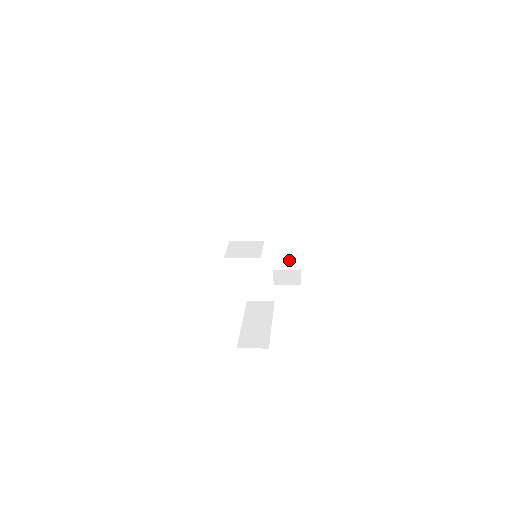
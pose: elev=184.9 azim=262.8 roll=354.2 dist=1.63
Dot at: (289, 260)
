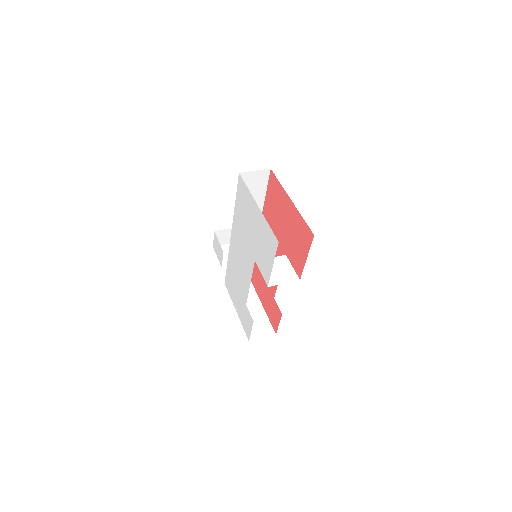
Dot at: occluded
